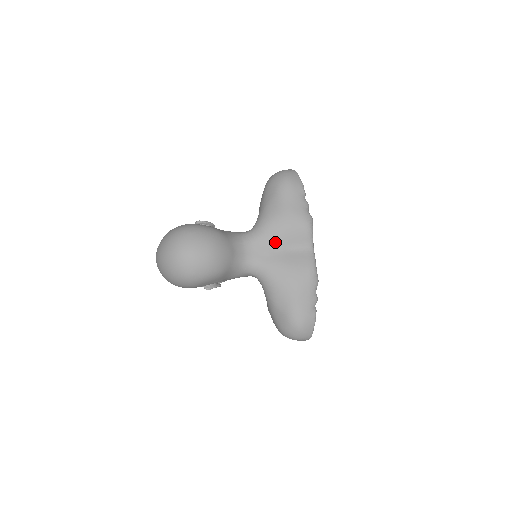
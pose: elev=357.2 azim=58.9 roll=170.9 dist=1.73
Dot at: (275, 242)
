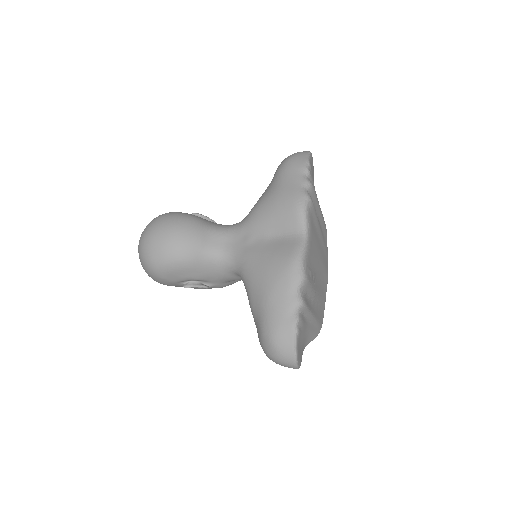
Dot at: (258, 229)
